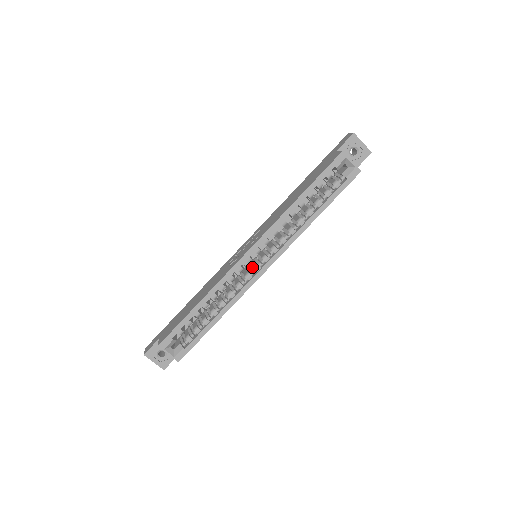
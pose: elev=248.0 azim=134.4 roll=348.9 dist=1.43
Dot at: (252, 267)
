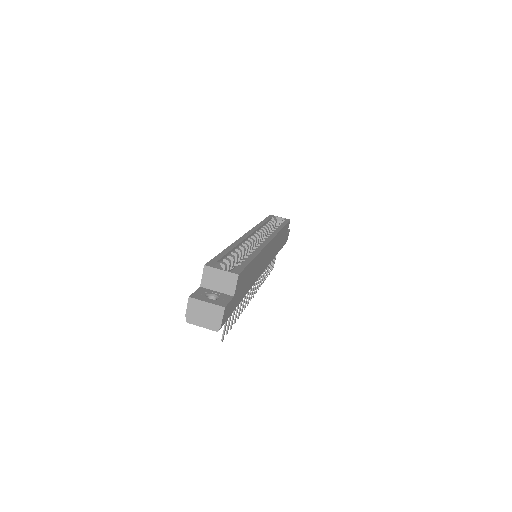
Dot at: occluded
